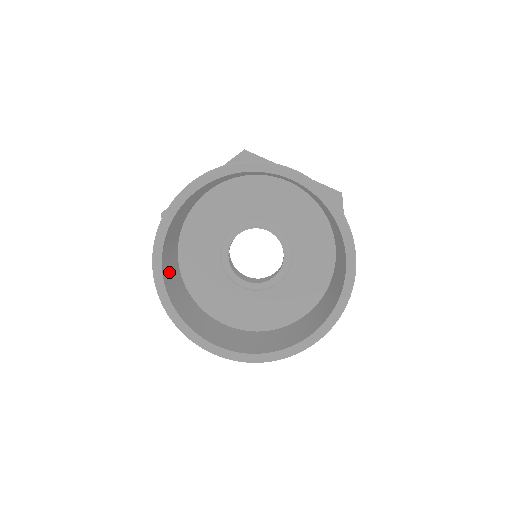
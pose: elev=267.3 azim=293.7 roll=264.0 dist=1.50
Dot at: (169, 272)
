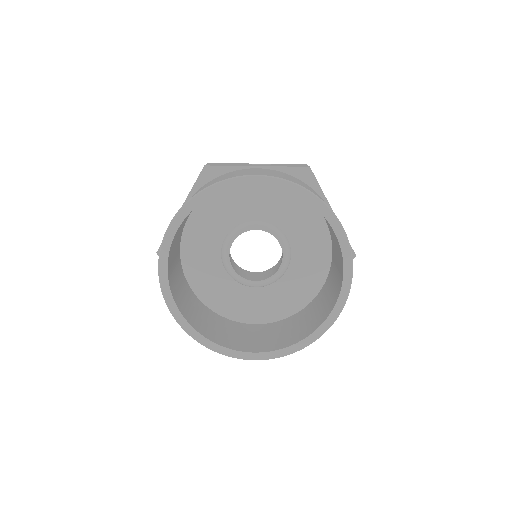
Dot at: (186, 305)
